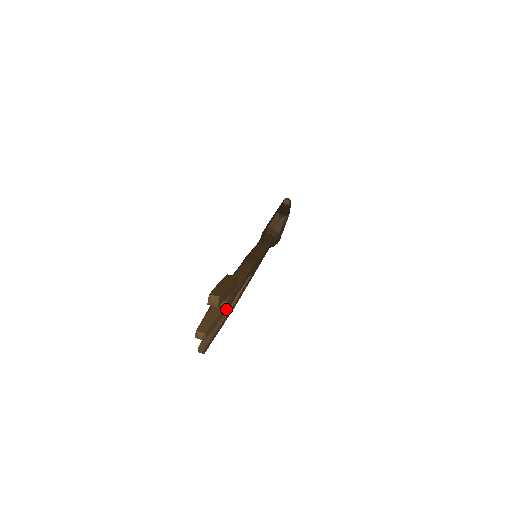
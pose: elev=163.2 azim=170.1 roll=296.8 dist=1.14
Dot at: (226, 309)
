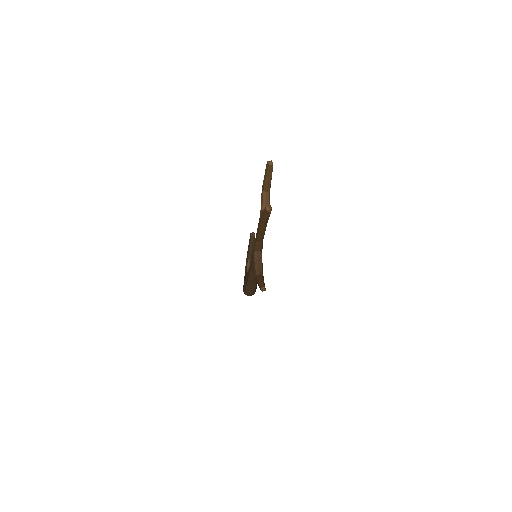
Dot at: occluded
